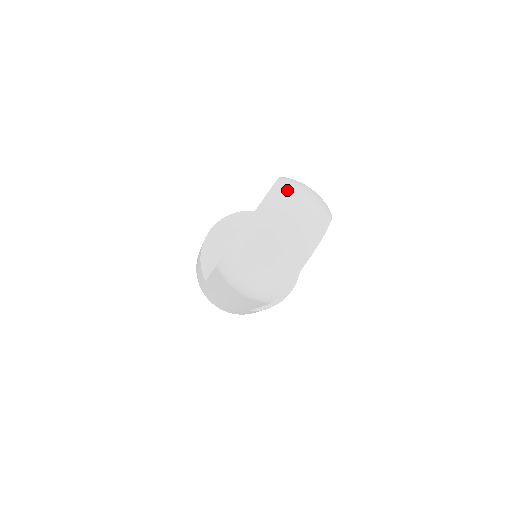
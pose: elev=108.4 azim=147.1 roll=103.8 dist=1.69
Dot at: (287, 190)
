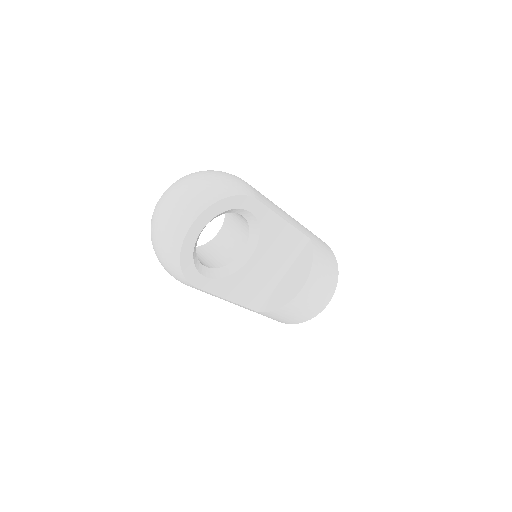
Dot at: (184, 179)
